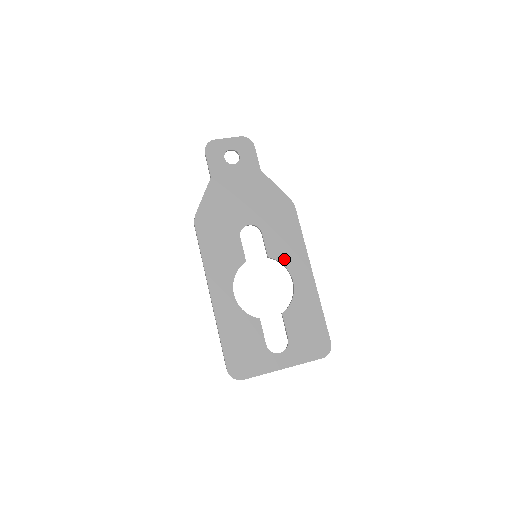
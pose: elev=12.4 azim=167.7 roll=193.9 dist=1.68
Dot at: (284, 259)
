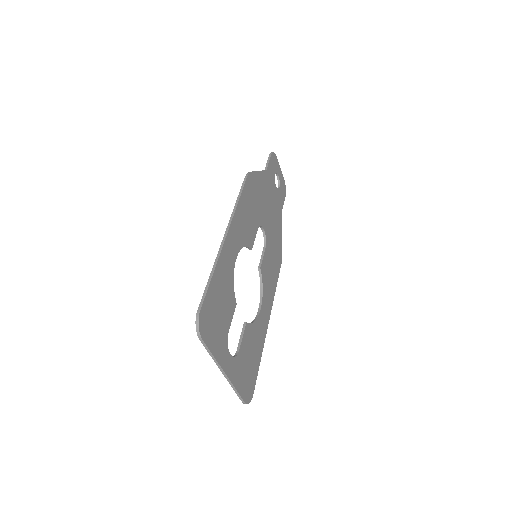
Dot at: (265, 285)
